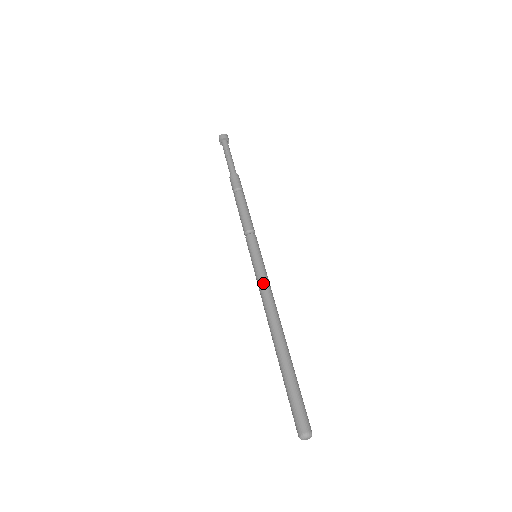
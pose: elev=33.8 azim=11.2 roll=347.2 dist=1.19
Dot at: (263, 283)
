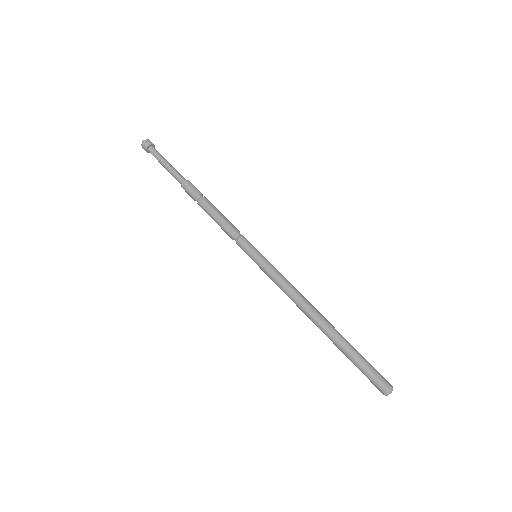
Dot at: (282, 278)
